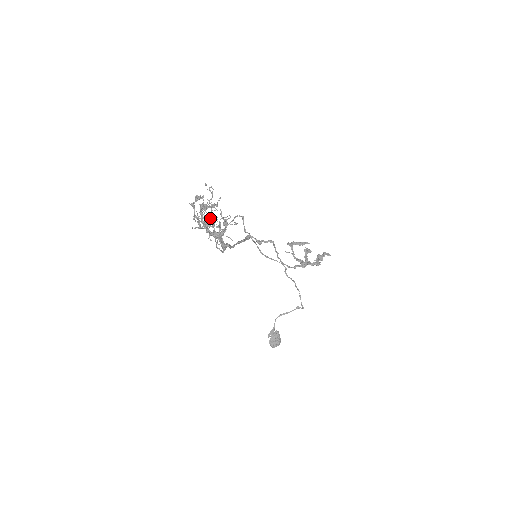
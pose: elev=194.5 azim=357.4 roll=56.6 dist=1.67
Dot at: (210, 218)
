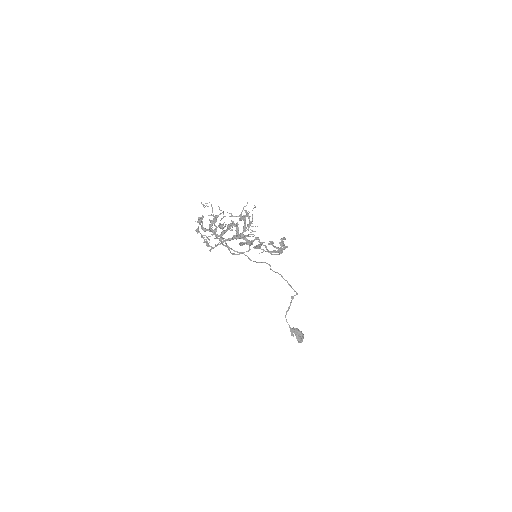
Dot at: (222, 228)
